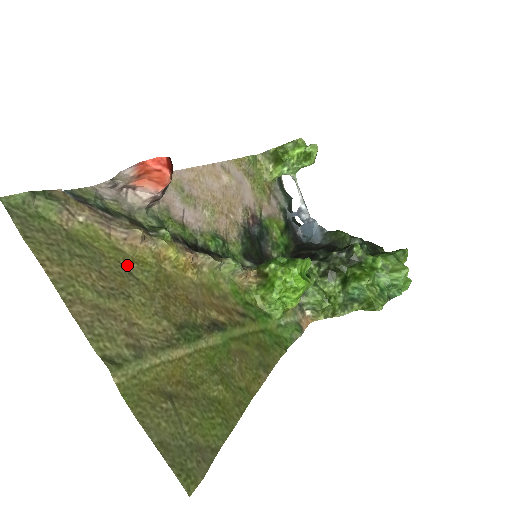
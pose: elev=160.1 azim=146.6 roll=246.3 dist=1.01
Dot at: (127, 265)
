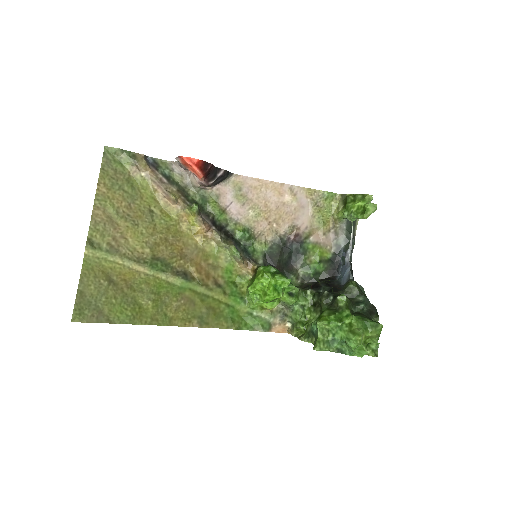
Dot at: (155, 211)
